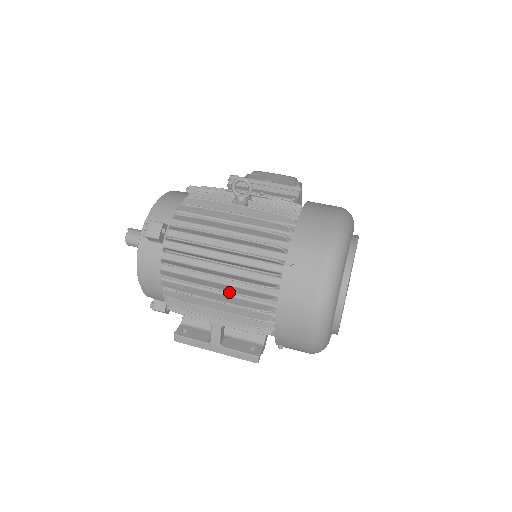
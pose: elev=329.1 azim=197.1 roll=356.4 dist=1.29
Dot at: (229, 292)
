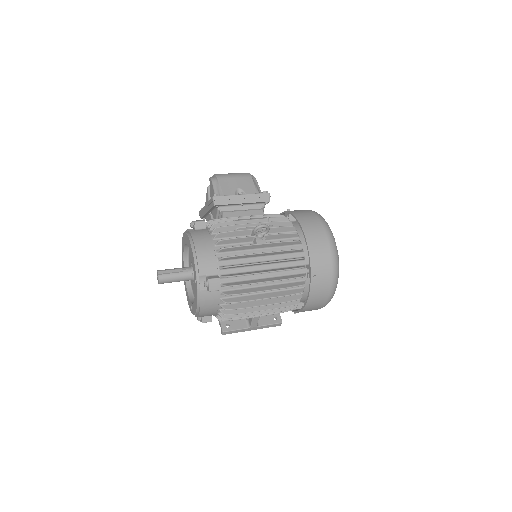
Dot at: occluded
